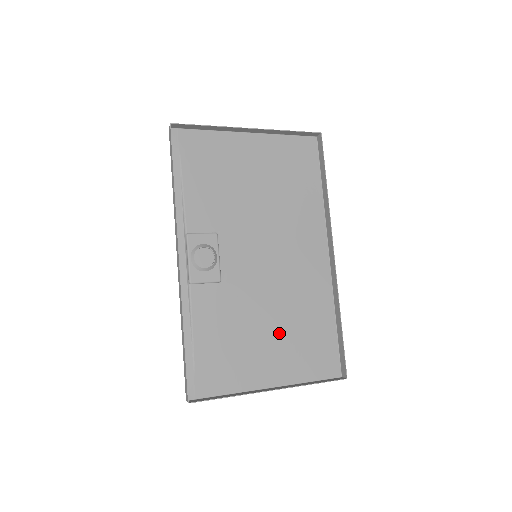
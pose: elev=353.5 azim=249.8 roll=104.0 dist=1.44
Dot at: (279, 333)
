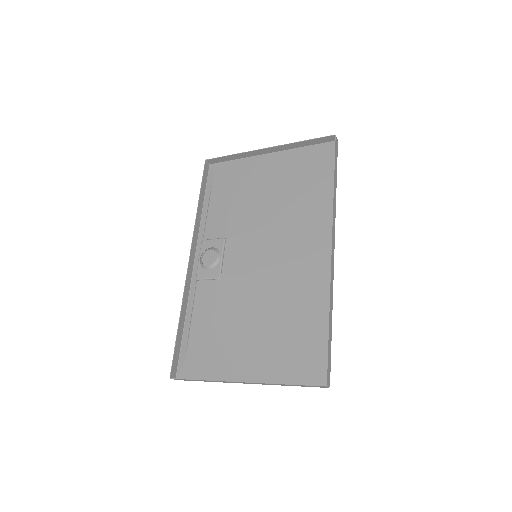
Dot at: (265, 329)
